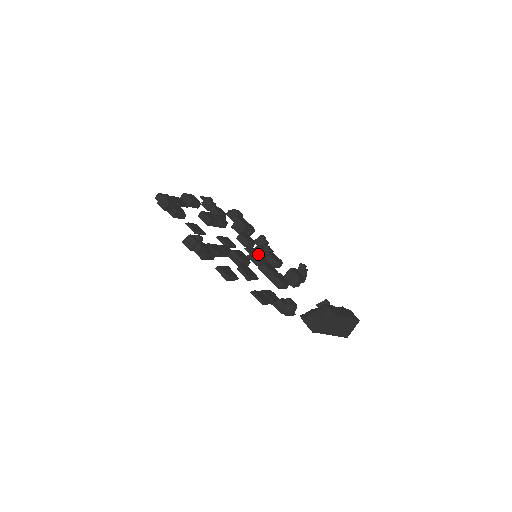
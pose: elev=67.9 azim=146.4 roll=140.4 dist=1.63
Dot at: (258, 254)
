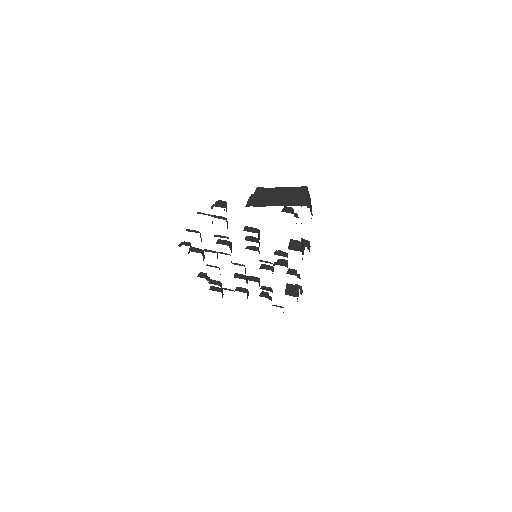
Dot at: occluded
